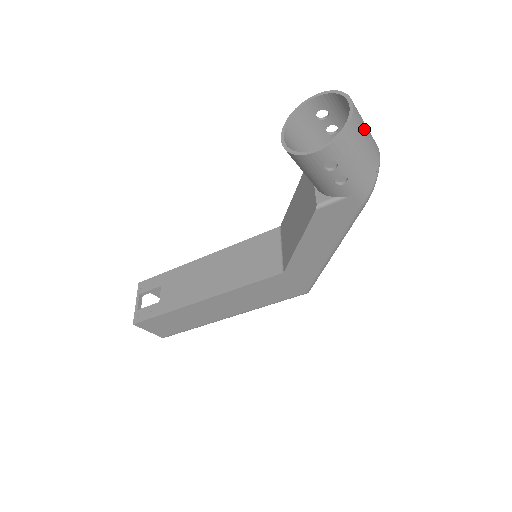
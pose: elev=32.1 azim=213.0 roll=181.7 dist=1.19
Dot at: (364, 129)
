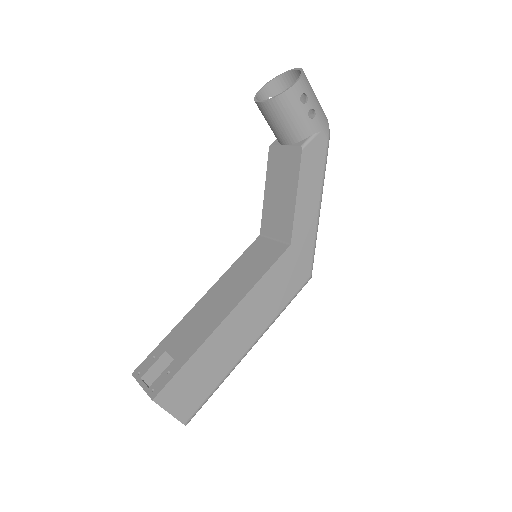
Dot at: occluded
